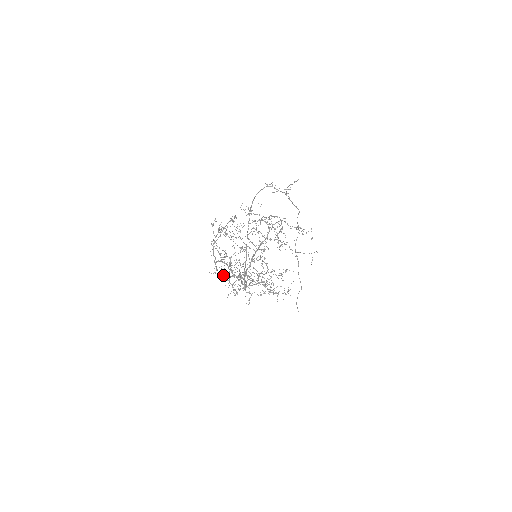
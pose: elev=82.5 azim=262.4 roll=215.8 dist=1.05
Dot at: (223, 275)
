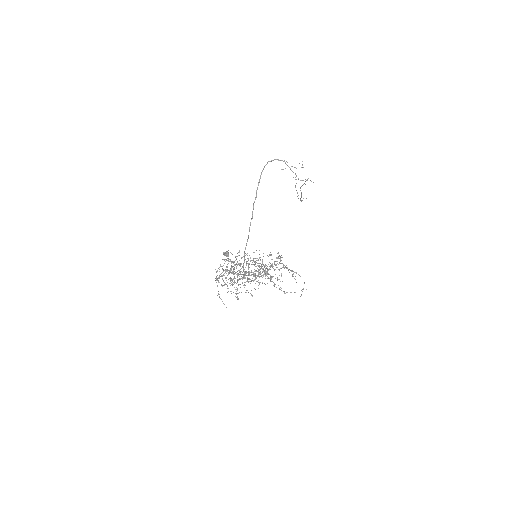
Dot at: (226, 255)
